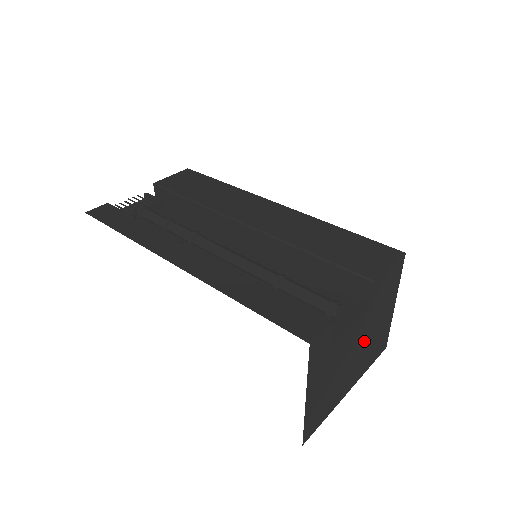
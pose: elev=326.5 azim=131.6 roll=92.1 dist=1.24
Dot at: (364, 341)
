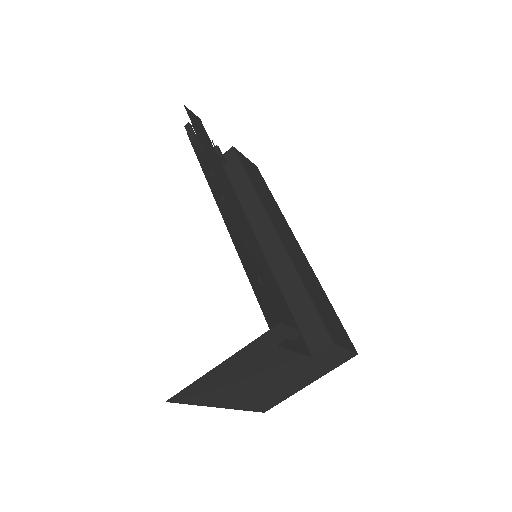
Dot at: (275, 381)
